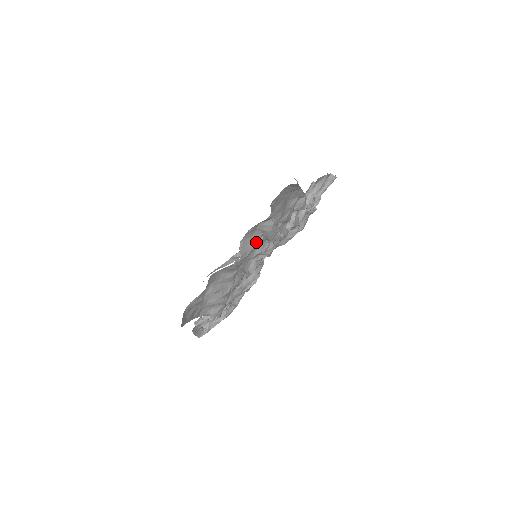
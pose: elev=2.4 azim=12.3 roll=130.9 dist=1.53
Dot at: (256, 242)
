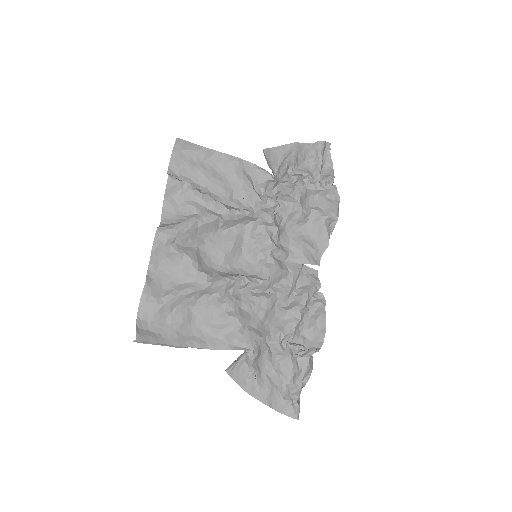
Dot at: (190, 218)
